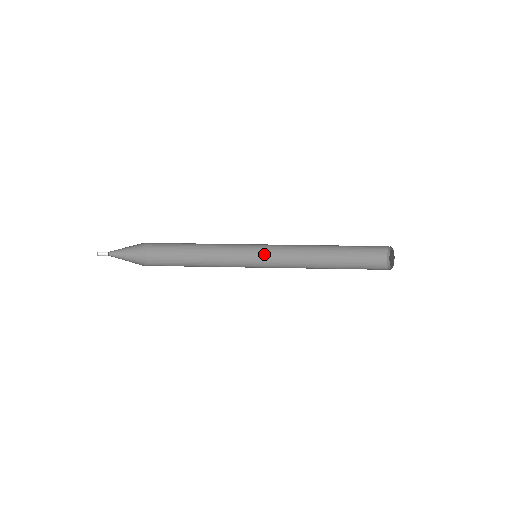
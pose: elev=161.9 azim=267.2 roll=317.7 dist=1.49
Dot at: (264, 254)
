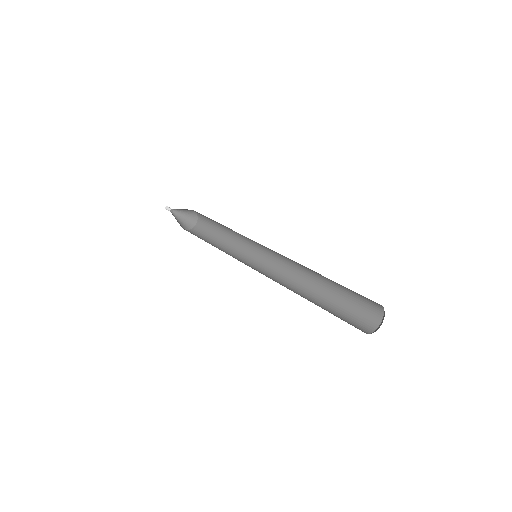
Dot at: (271, 253)
